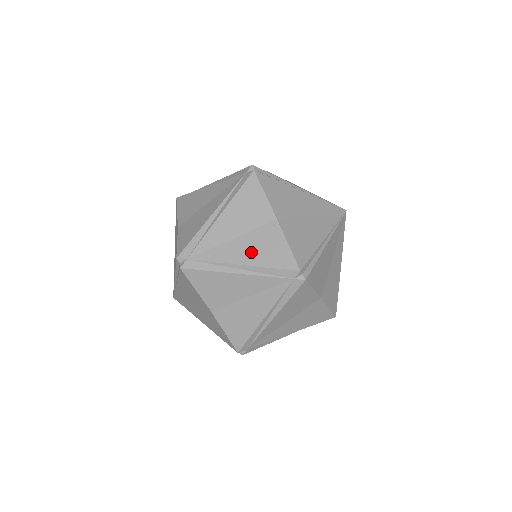
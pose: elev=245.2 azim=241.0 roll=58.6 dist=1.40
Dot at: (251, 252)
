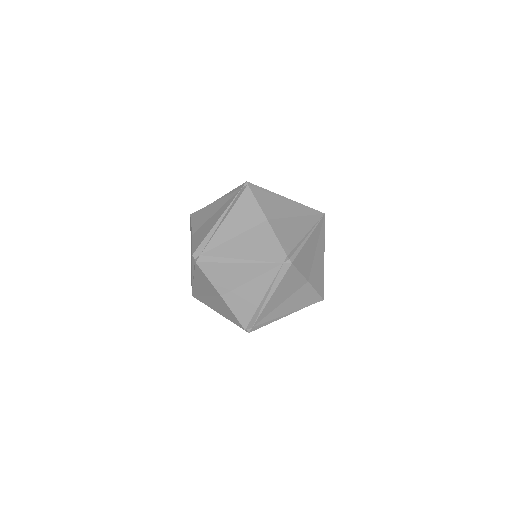
Dot at: (249, 246)
